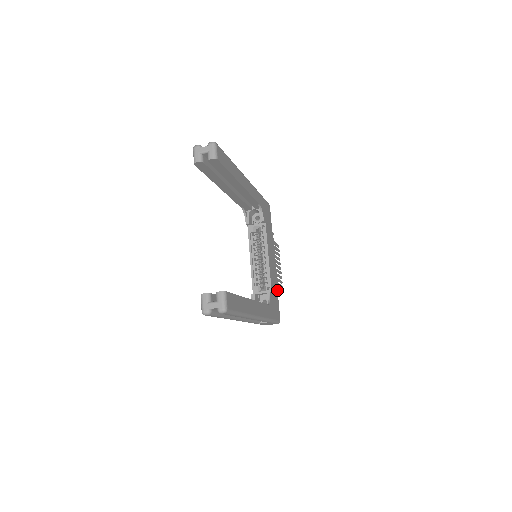
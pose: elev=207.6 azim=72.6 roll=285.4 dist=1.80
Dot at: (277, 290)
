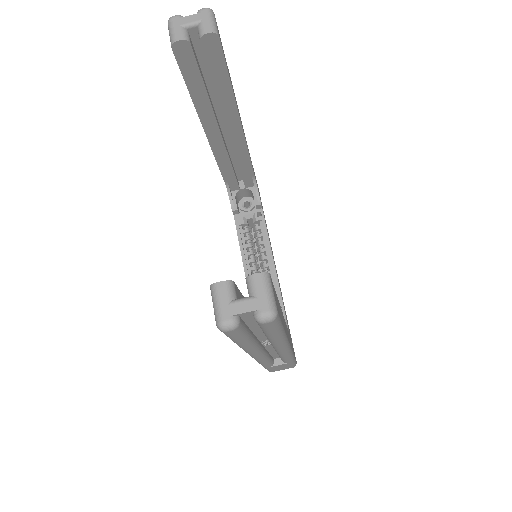
Dot at: occluded
